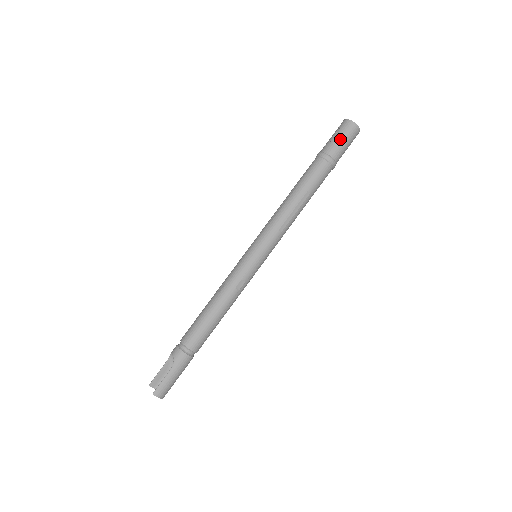
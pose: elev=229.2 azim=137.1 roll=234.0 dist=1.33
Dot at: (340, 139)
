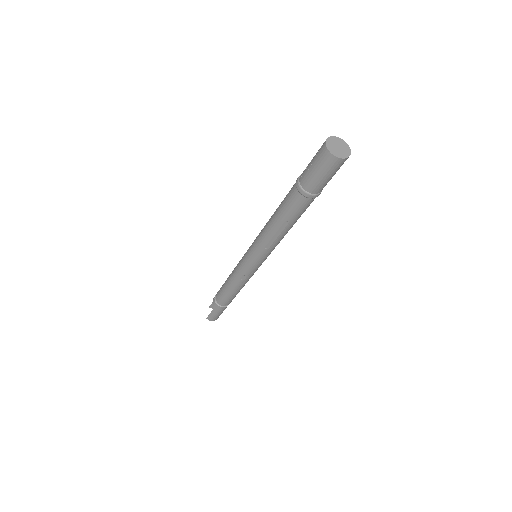
Dot at: (315, 172)
